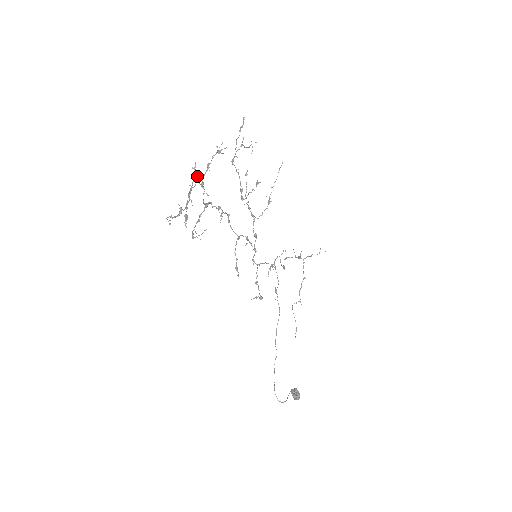
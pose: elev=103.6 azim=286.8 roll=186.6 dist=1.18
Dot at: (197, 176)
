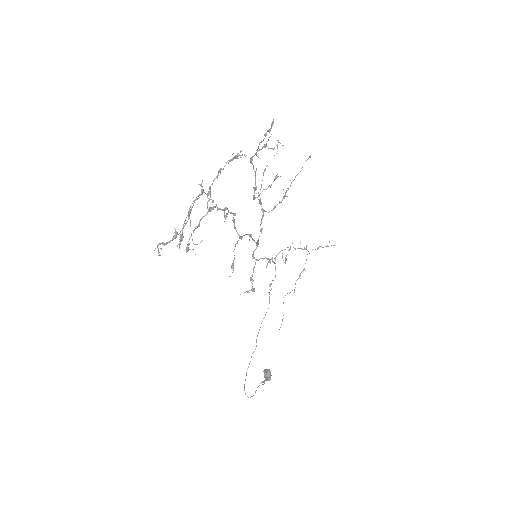
Dot at: (202, 192)
